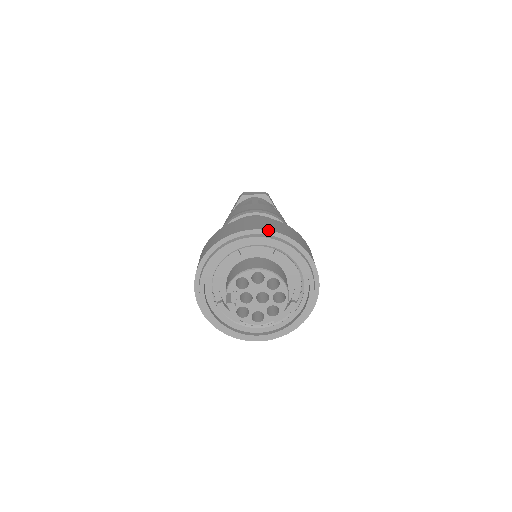
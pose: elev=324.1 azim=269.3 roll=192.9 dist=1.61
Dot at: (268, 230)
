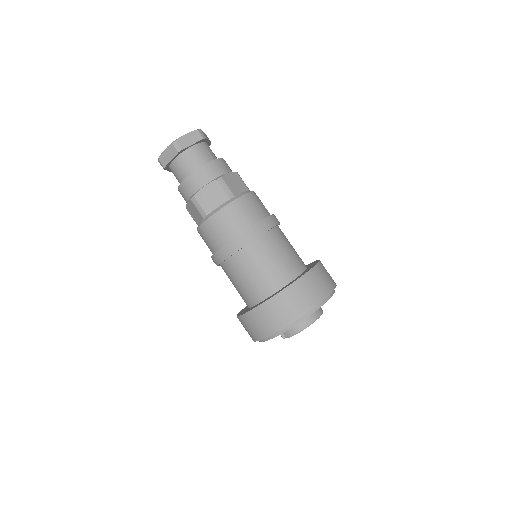
Dot at: (322, 301)
